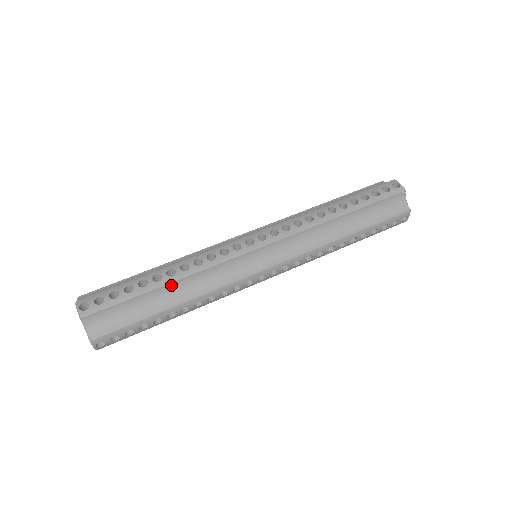
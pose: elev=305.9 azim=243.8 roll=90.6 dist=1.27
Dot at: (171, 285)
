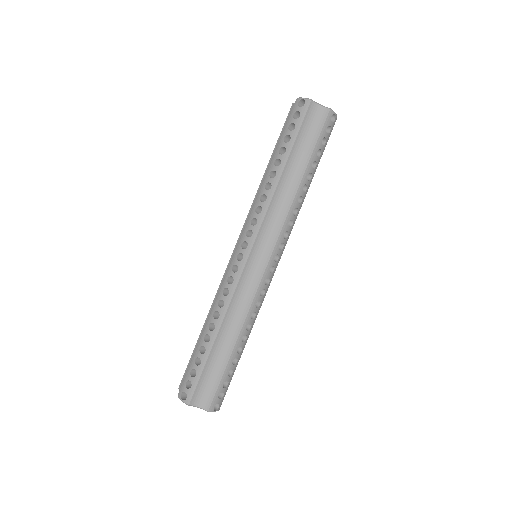
Dot at: (219, 335)
